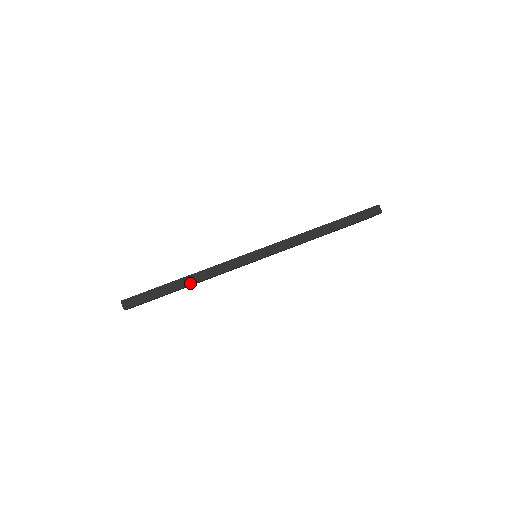
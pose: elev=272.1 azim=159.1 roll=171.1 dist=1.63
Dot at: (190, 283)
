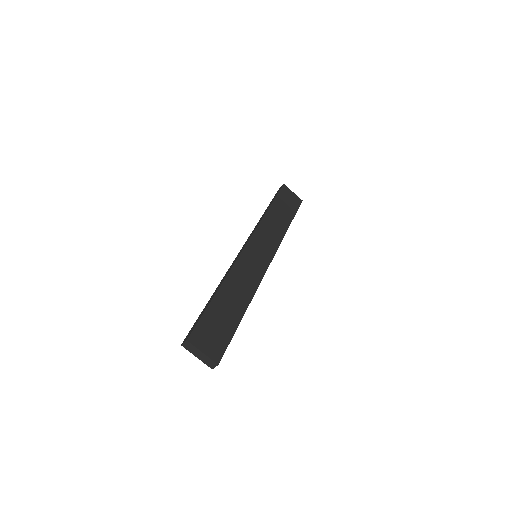
Dot at: occluded
